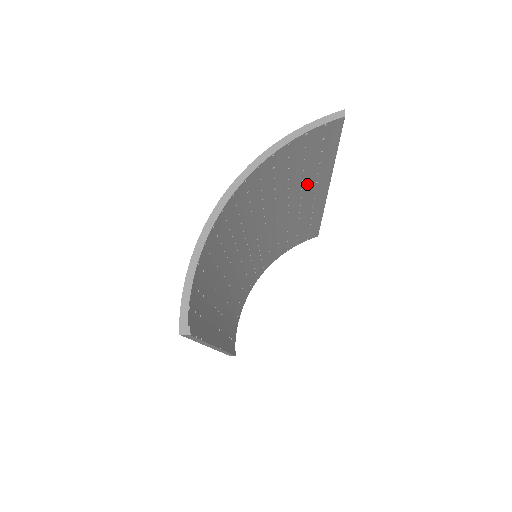
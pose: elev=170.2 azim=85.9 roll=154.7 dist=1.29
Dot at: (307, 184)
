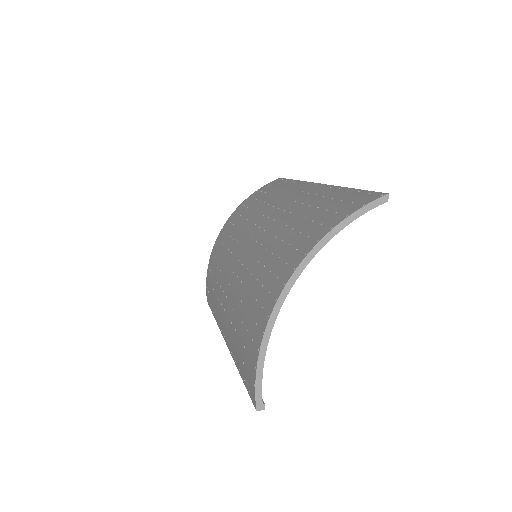
Dot at: occluded
